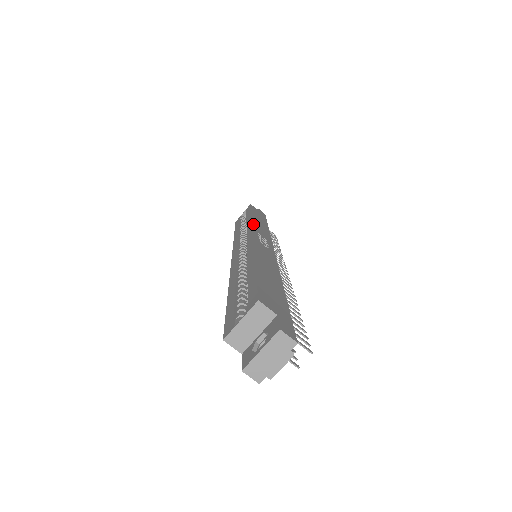
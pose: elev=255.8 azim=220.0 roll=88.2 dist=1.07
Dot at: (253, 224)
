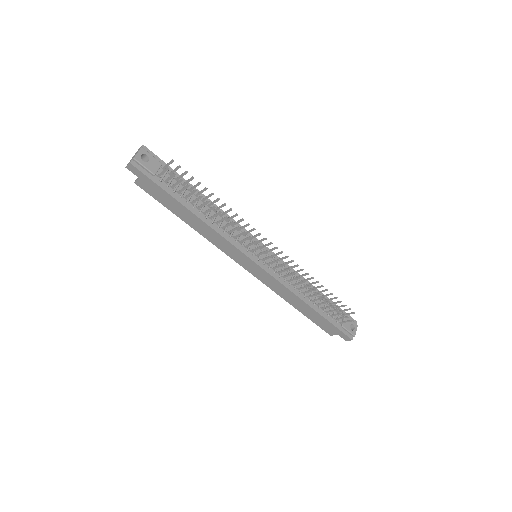
Dot at: occluded
